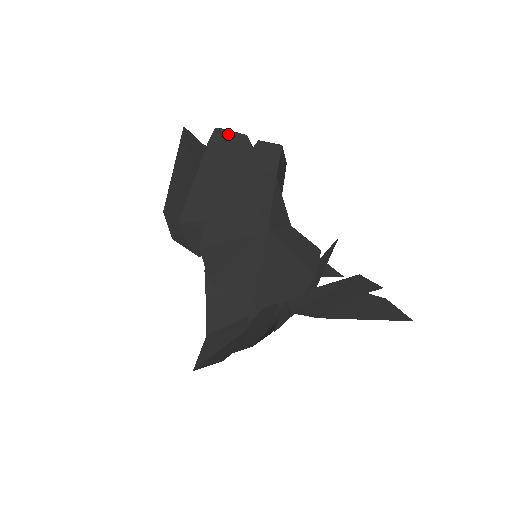
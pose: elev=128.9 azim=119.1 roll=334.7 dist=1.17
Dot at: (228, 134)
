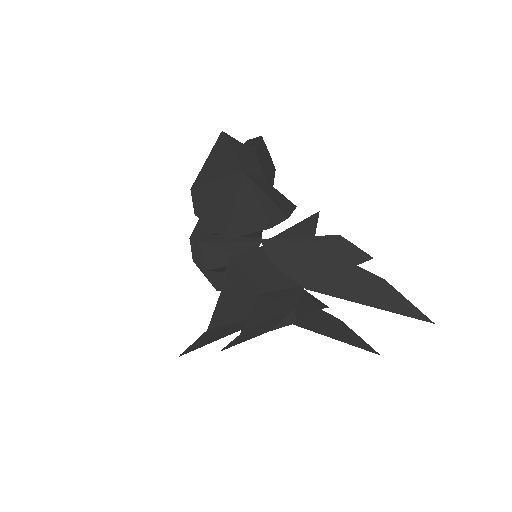
Dot at: occluded
